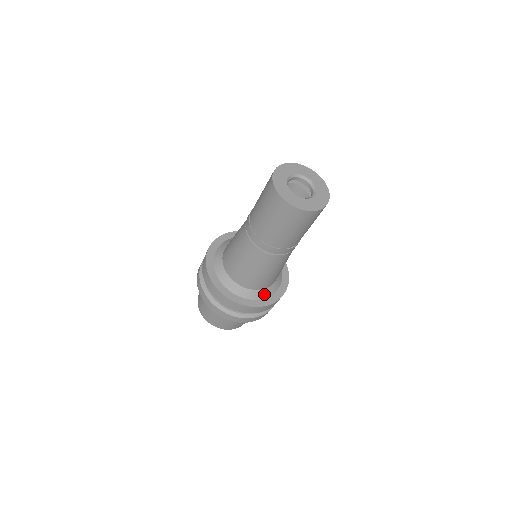
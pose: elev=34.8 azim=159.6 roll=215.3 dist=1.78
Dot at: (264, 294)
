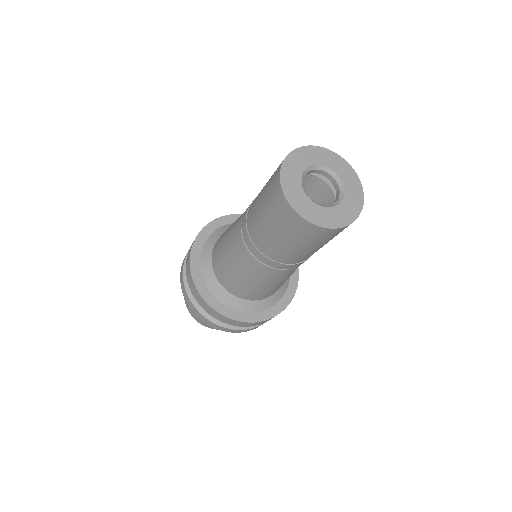
Dot at: (266, 304)
